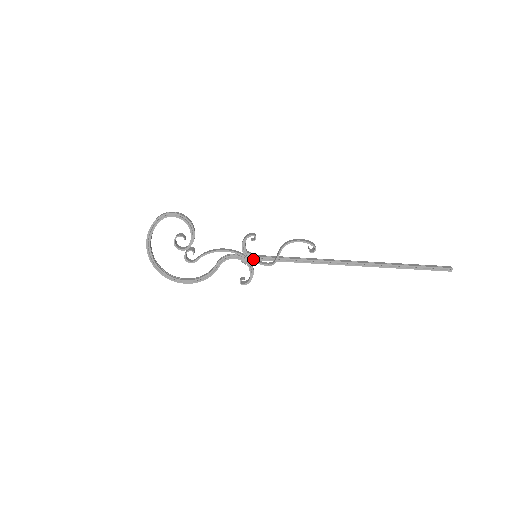
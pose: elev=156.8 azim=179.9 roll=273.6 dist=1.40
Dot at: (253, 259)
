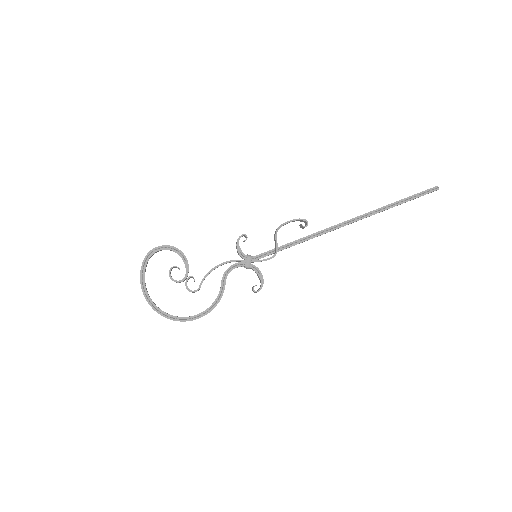
Dot at: (255, 260)
